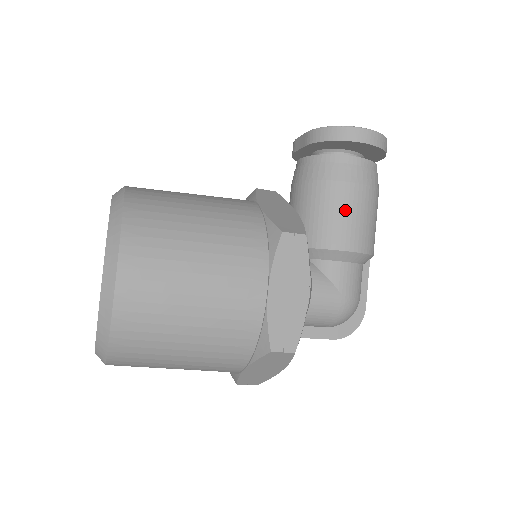
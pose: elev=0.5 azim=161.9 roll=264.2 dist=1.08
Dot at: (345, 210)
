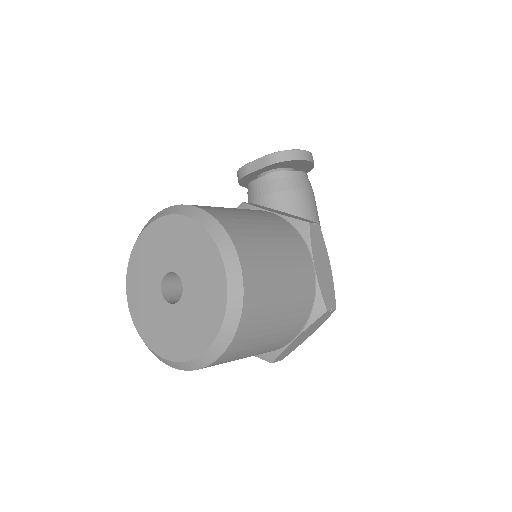
Dot at: (309, 210)
